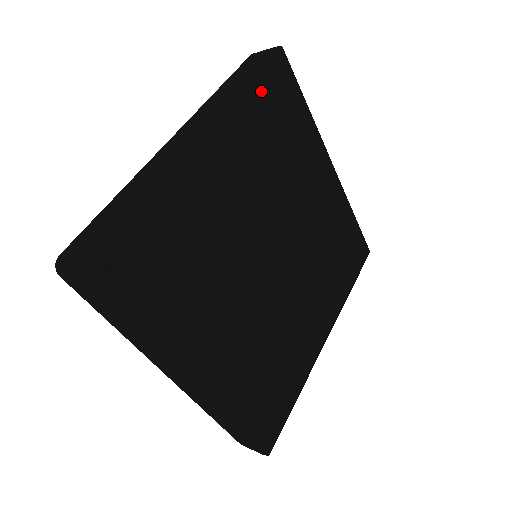
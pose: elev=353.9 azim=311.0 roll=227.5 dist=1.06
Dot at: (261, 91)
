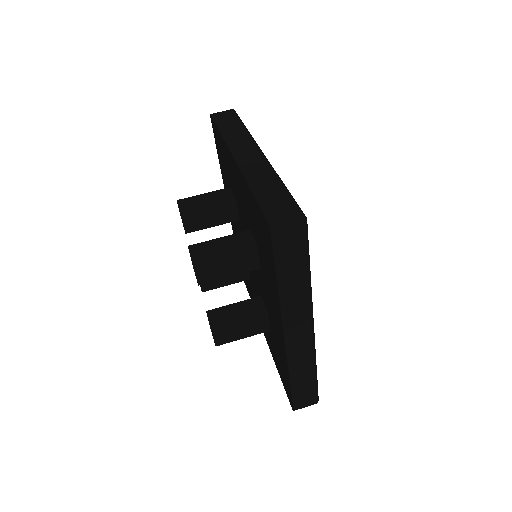
Dot at: occluded
